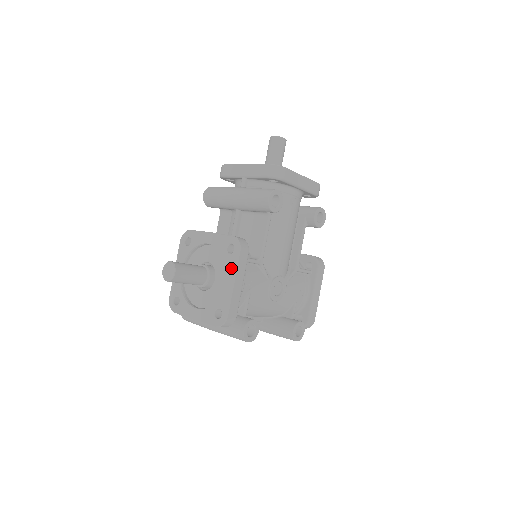
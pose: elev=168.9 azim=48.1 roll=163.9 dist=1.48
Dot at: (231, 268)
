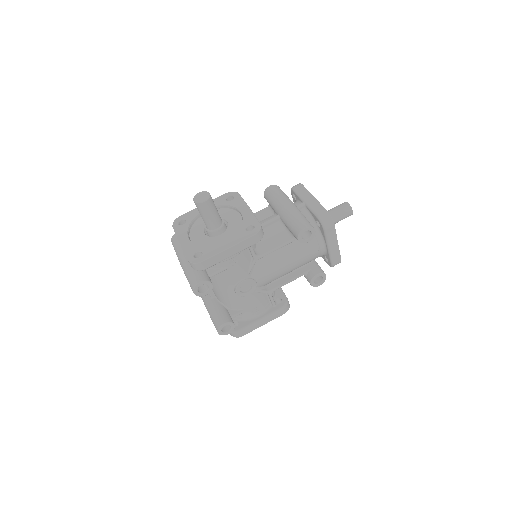
Dot at: (237, 238)
